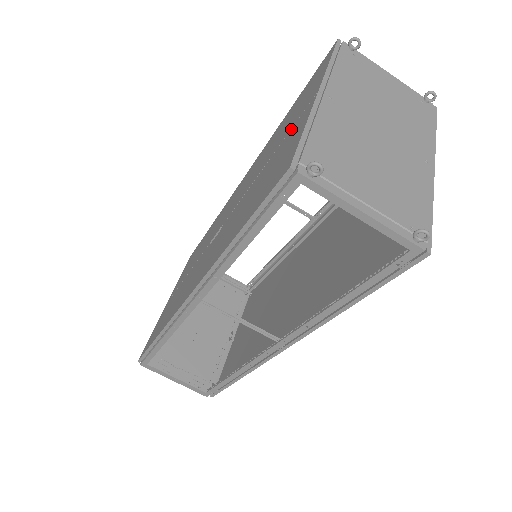
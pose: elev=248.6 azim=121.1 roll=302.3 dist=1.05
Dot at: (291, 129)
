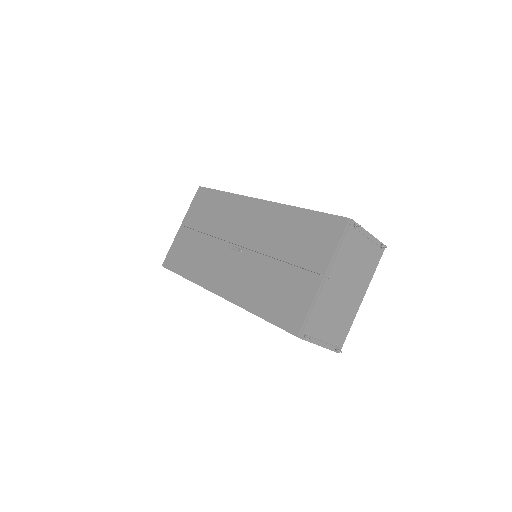
Dot at: (304, 271)
